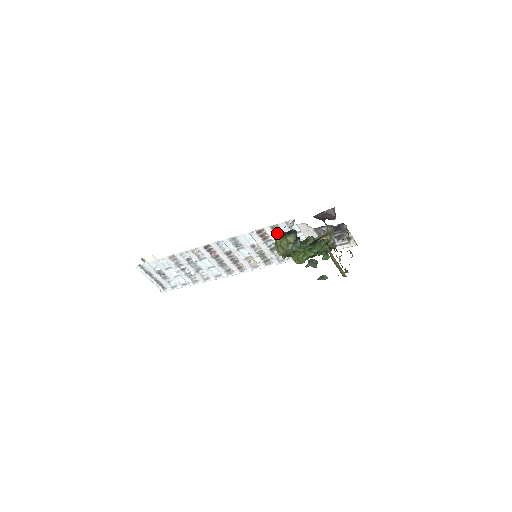
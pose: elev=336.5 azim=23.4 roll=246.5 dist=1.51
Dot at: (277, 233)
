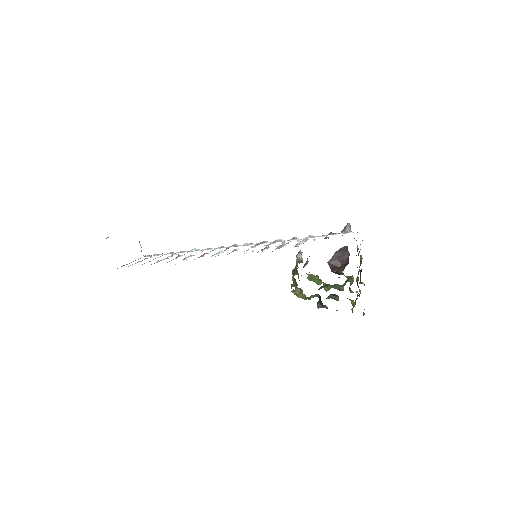
Dot at: (296, 291)
